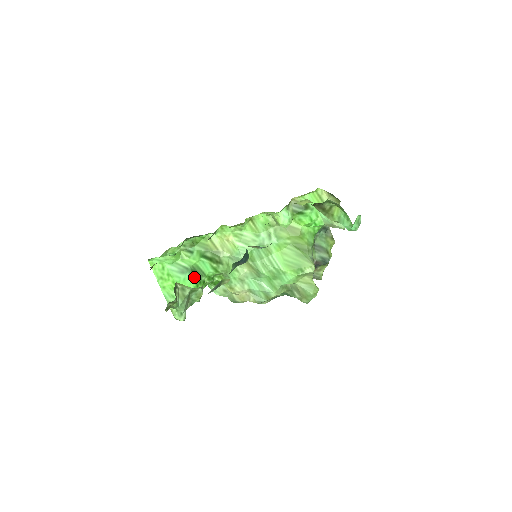
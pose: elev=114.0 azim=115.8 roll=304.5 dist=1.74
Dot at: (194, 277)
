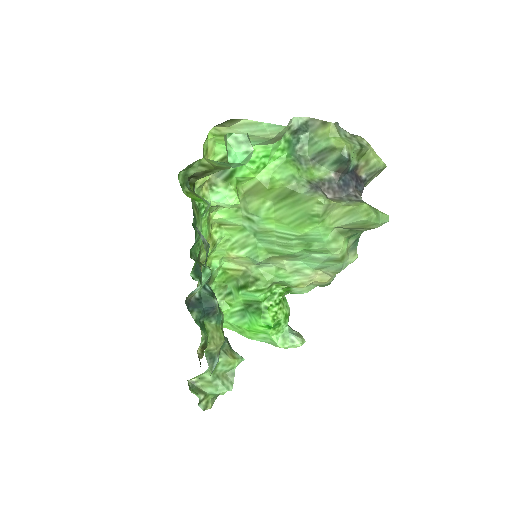
Dot at: (254, 313)
